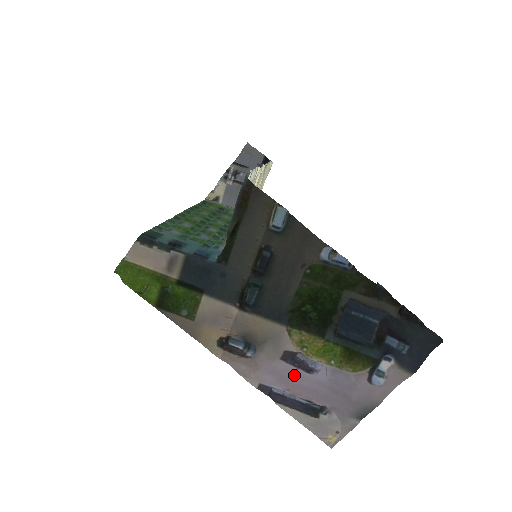
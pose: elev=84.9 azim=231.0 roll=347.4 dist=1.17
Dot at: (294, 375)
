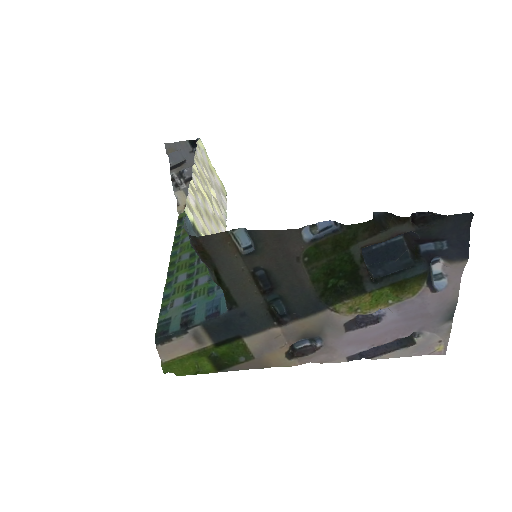
Dot at: (368, 333)
